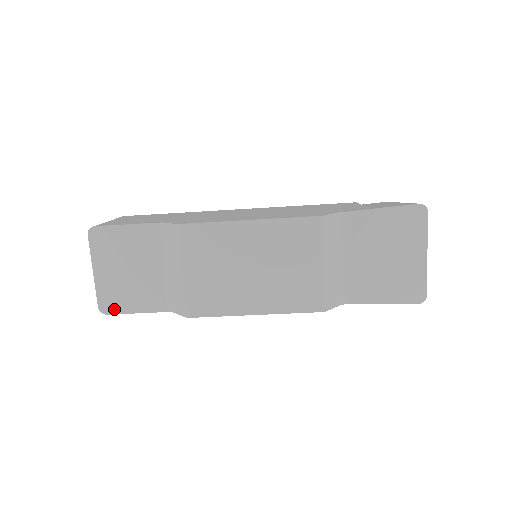
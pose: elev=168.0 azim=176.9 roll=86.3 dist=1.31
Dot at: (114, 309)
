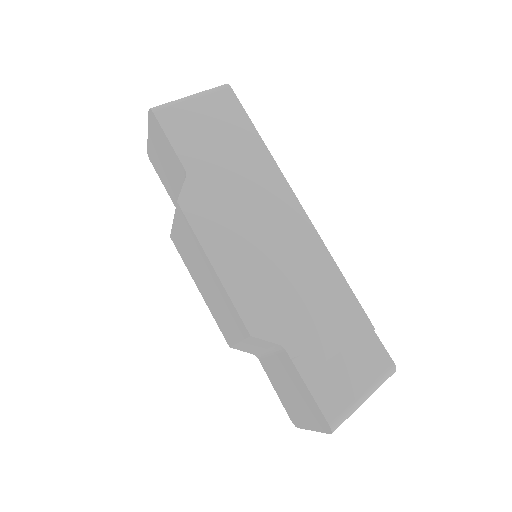
Dot at: (154, 165)
